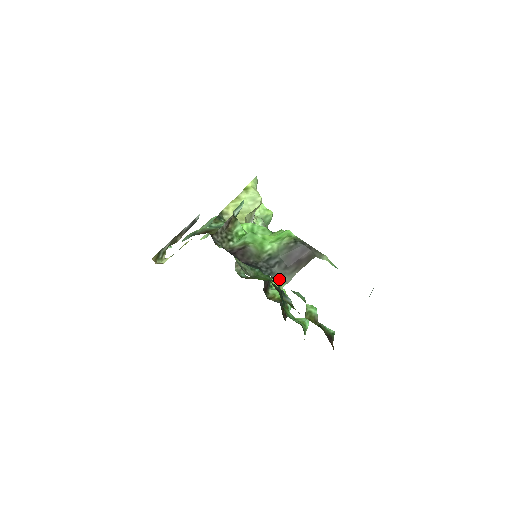
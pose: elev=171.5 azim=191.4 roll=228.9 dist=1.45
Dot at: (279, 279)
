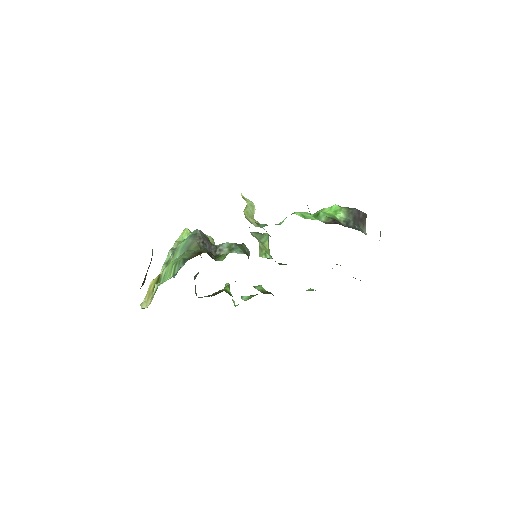
Dot at: occluded
